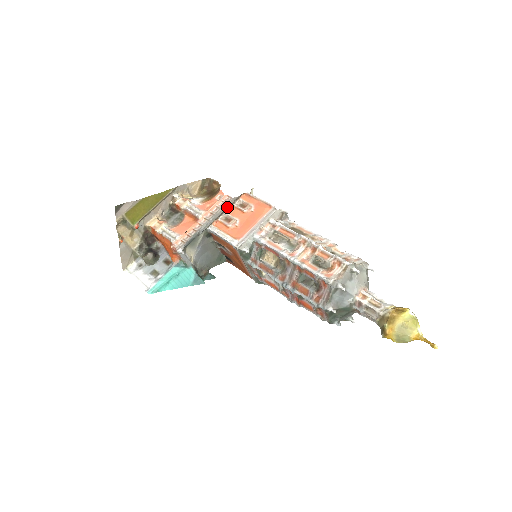
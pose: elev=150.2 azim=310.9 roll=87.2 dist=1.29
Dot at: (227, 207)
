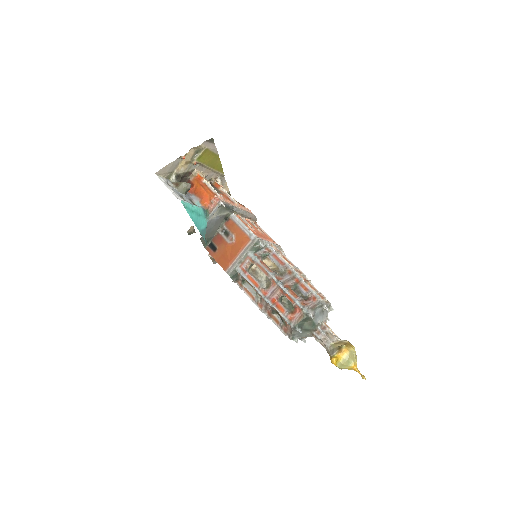
Dot at: (250, 217)
